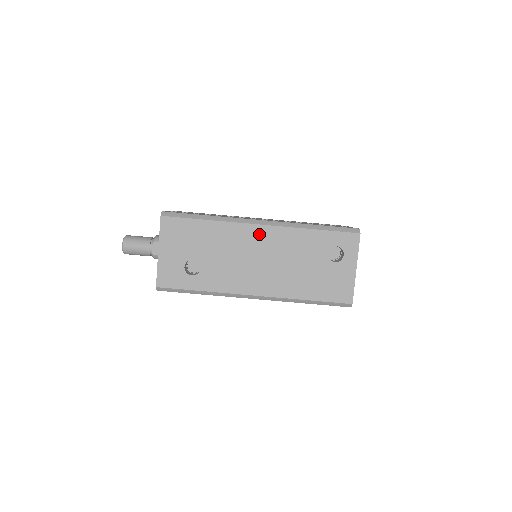
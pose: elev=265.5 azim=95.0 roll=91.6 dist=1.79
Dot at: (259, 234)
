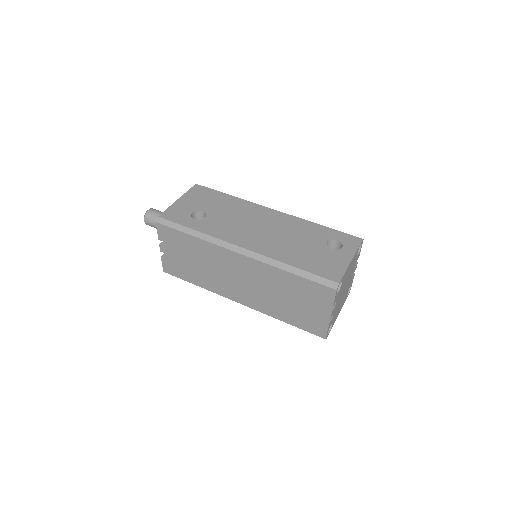
Dot at: (269, 214)
